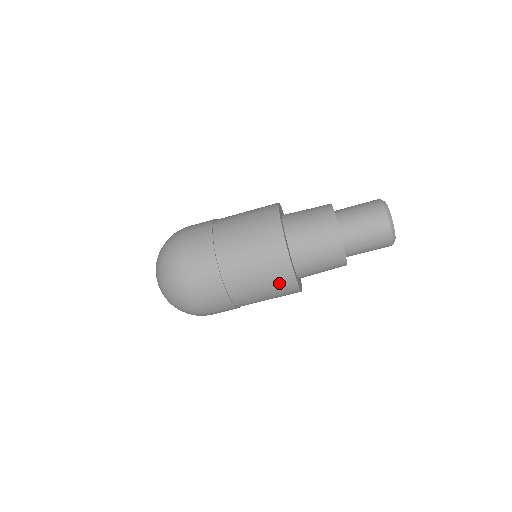
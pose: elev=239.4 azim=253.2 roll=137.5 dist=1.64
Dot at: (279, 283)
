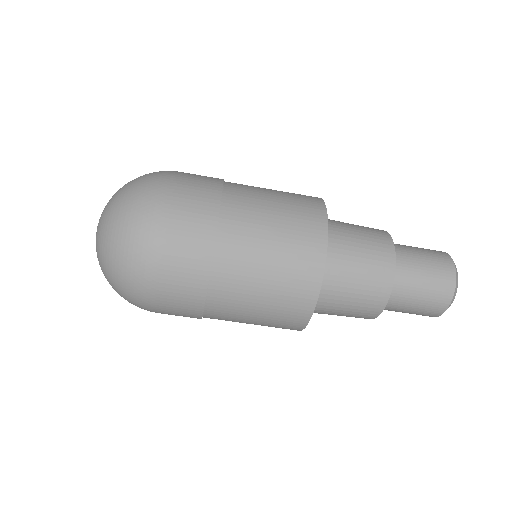
Dot at: (291, 293)
